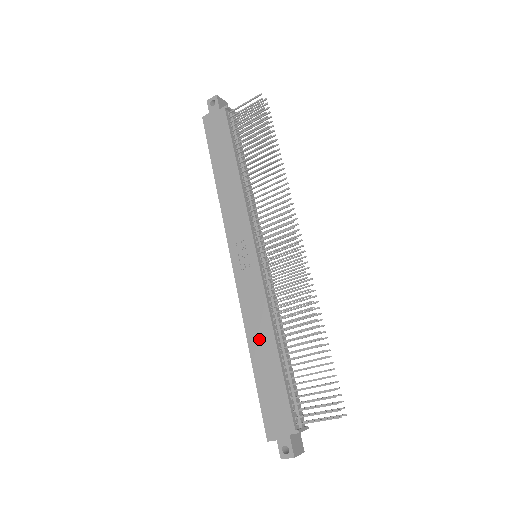
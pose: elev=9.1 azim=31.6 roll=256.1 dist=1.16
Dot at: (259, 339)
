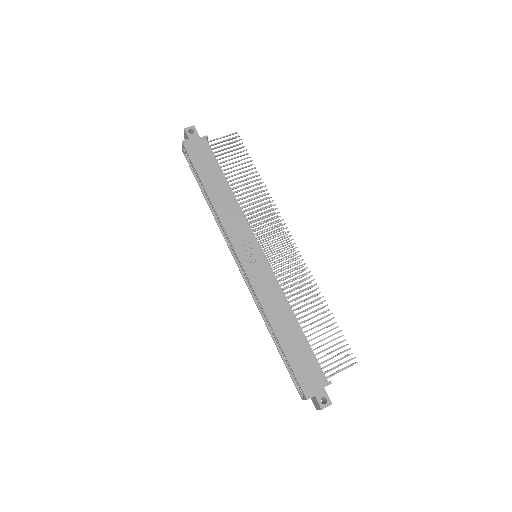
Dot at: (281, 319)
